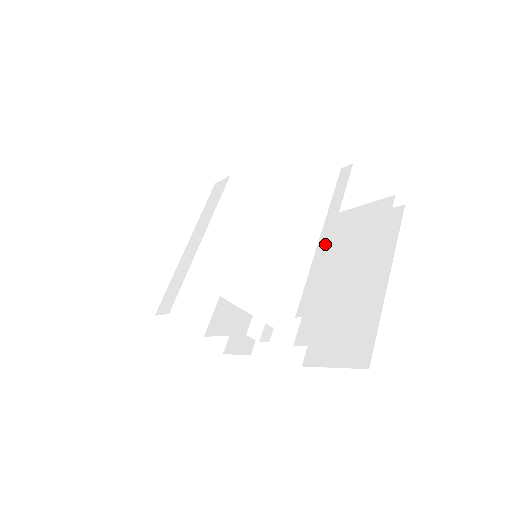
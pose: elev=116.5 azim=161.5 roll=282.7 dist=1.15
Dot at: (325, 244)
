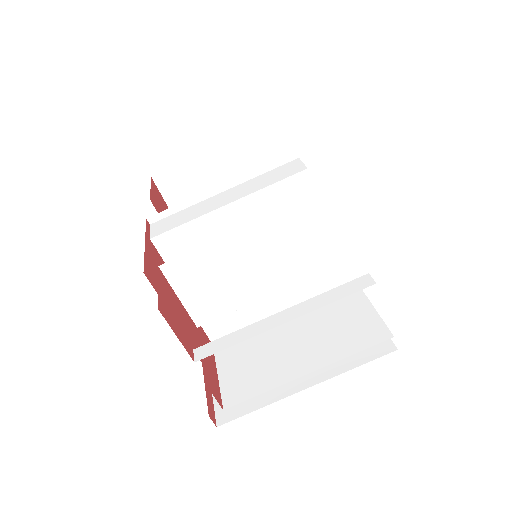
Dot at: (271, 324)
